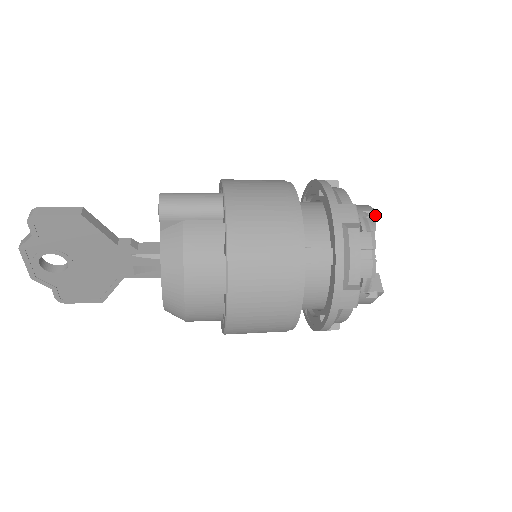
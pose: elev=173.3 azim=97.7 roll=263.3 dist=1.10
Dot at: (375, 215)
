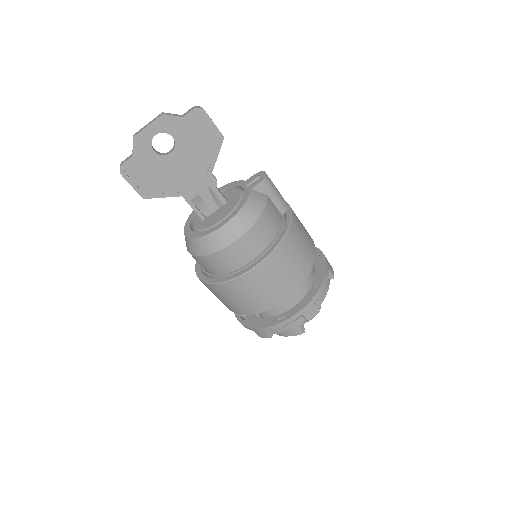
Dot at: occluded
